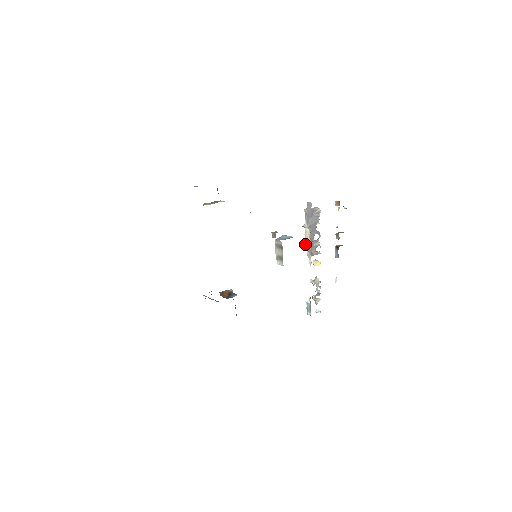
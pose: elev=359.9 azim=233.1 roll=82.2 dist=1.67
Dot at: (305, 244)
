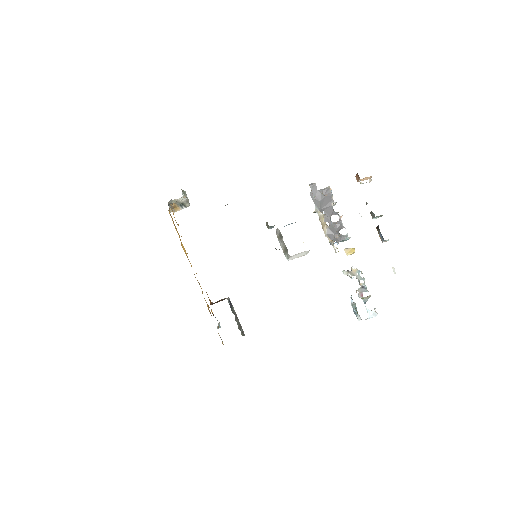
Dot at: occluded
